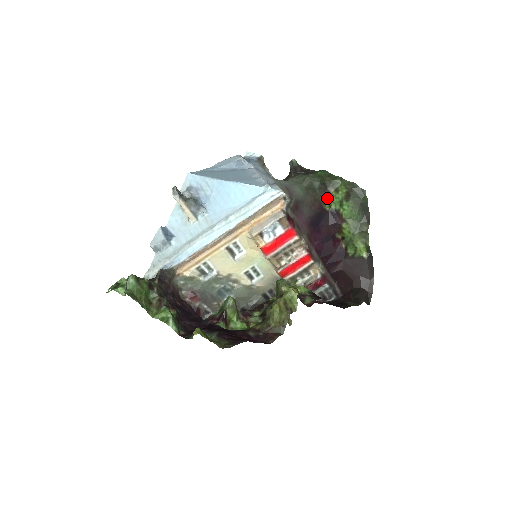
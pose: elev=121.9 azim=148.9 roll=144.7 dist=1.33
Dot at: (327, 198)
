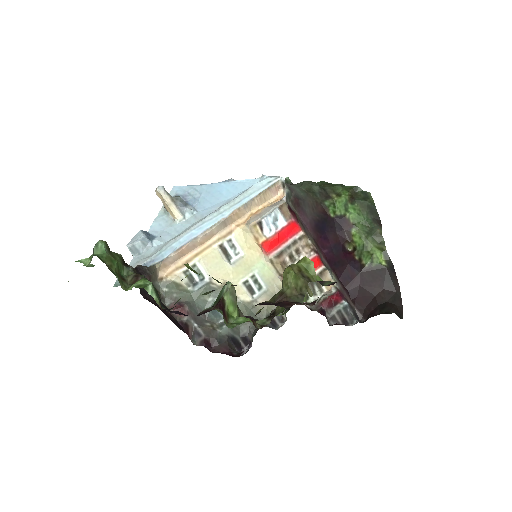
Dot at: (329, 203)
